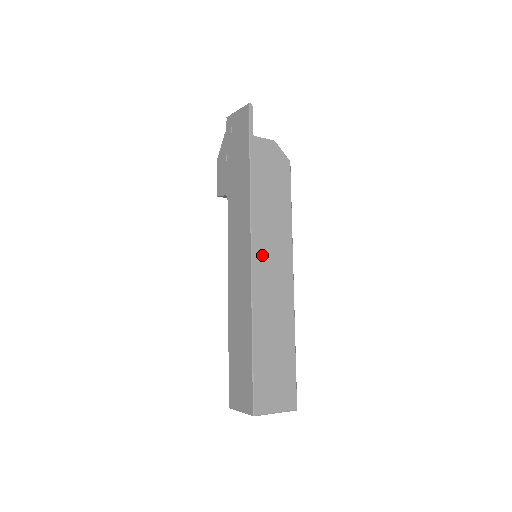
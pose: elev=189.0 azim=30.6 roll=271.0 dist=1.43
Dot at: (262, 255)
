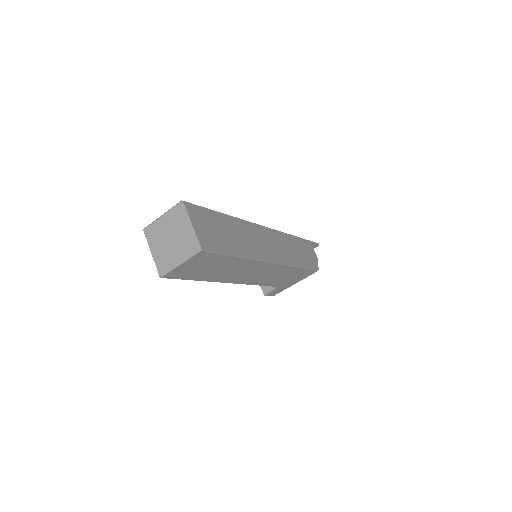
Dot at: (271, 236)
